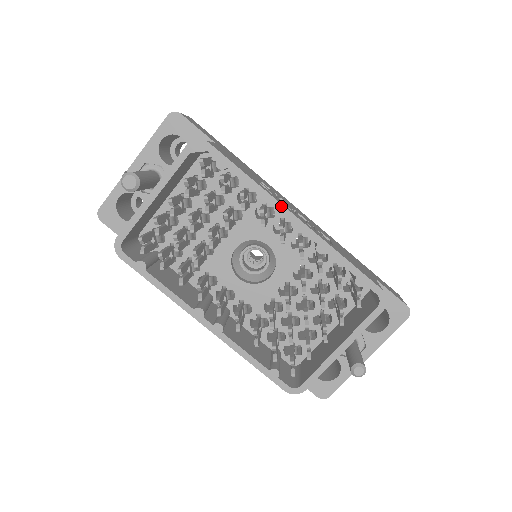
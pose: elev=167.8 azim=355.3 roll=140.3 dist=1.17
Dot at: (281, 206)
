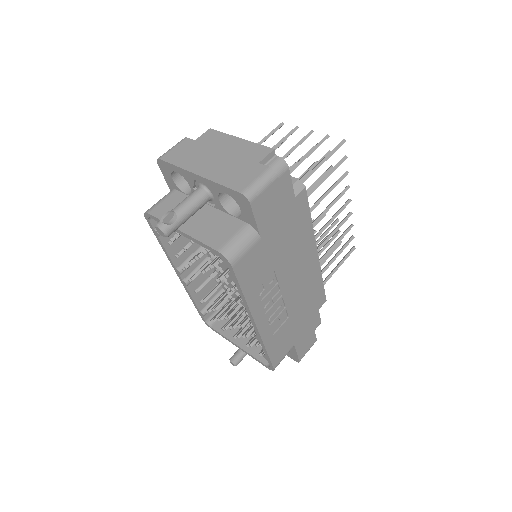
Dot at: (251, 316)
